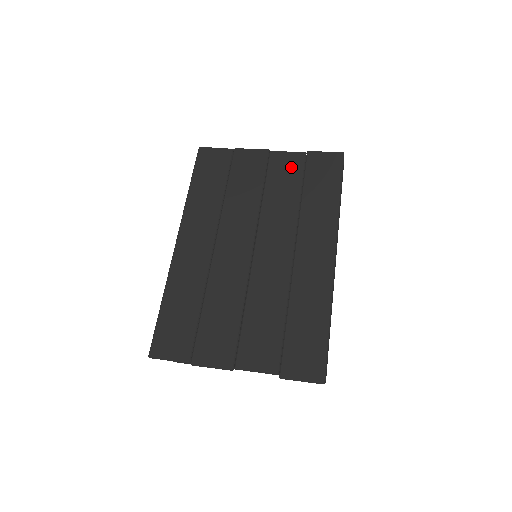
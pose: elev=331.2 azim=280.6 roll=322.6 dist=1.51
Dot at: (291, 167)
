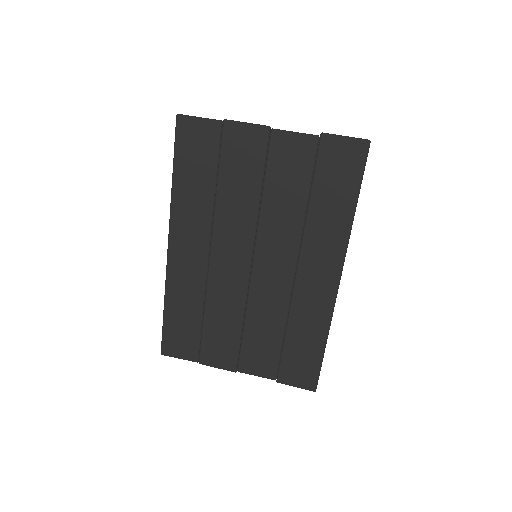
Dot at: (298, 159)
